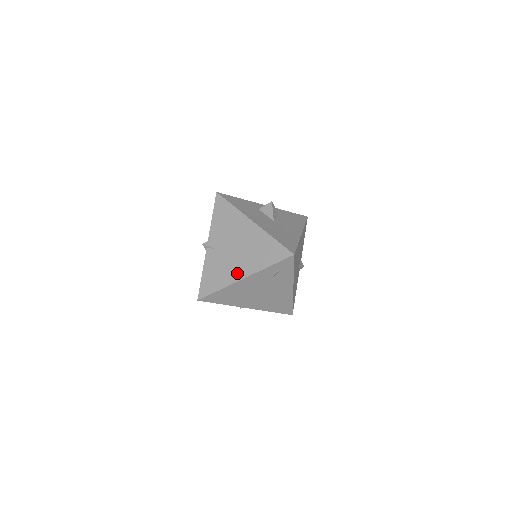
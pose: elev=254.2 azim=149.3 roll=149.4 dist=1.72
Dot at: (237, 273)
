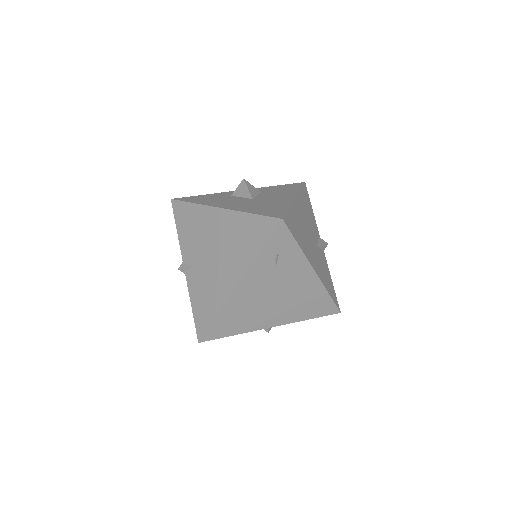
Dot at: (227, 283)
